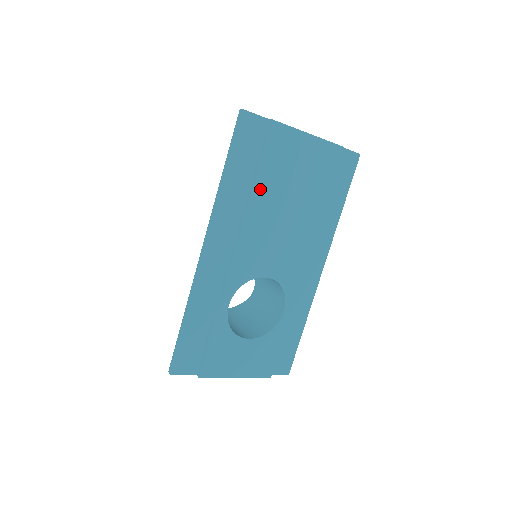
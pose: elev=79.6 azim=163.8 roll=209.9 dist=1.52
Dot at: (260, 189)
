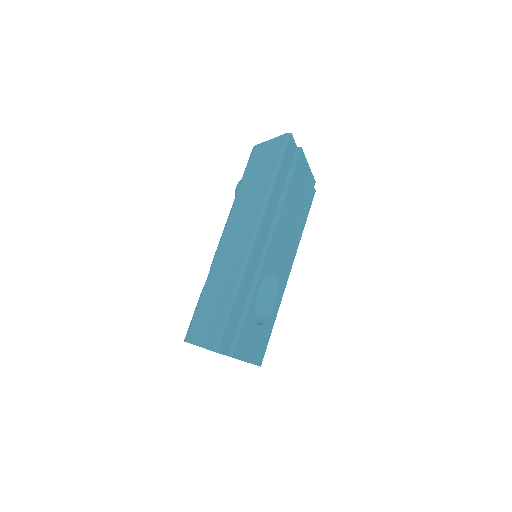
Dot at: (288, 197)
